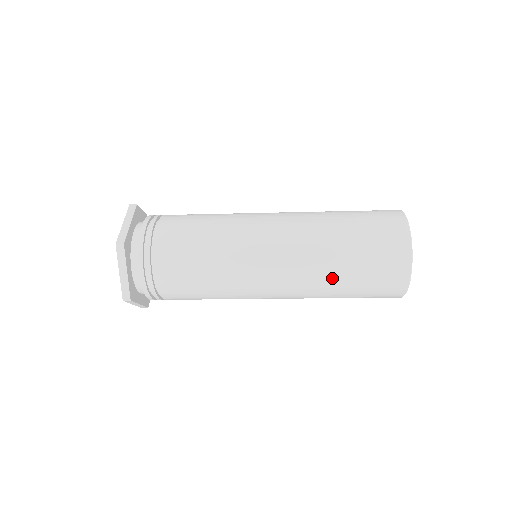
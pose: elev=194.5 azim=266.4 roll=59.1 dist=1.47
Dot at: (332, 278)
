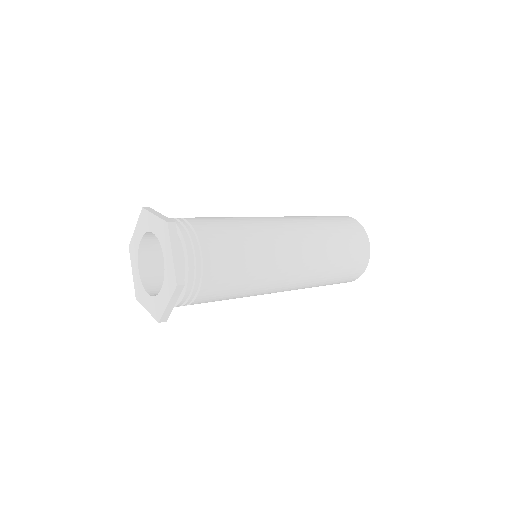
Dot at: (317, 284)
